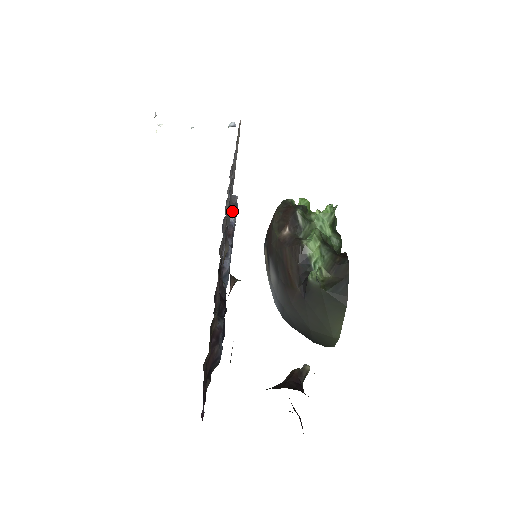
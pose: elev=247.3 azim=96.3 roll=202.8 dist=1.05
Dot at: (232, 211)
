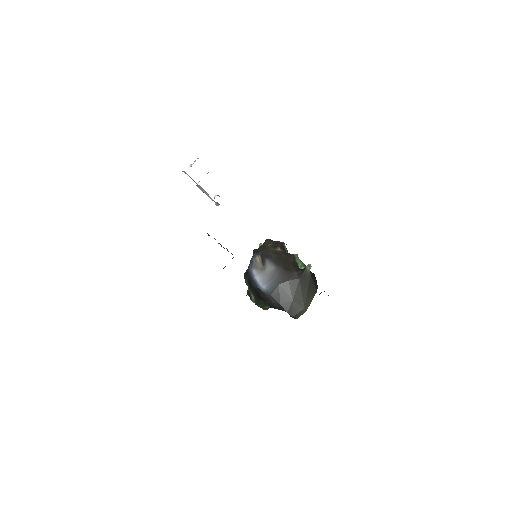
Dot at: (214, 238)
